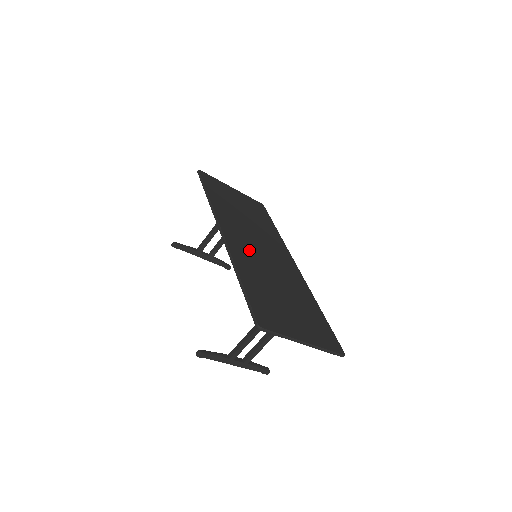
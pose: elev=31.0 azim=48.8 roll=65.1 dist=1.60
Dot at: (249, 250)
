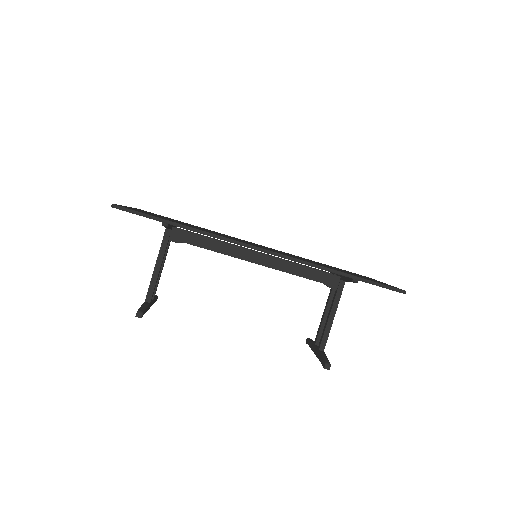
Dot at: occluded
